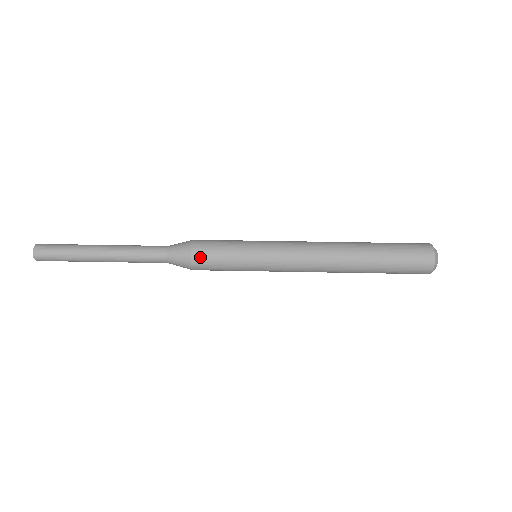
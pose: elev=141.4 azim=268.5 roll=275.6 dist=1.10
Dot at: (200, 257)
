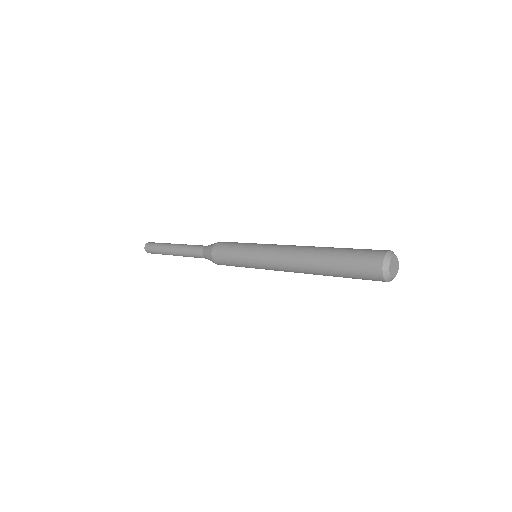
Dot at: (221, 243)
